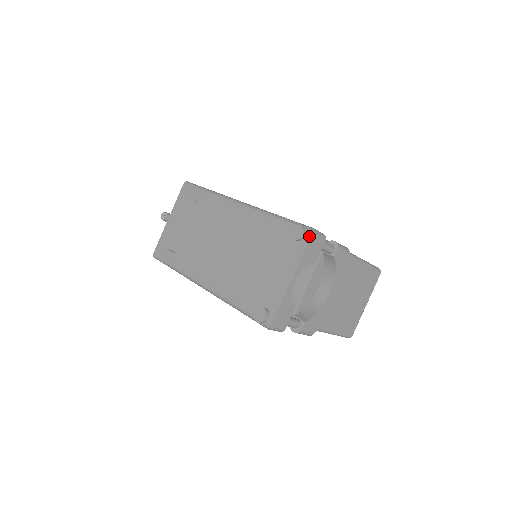
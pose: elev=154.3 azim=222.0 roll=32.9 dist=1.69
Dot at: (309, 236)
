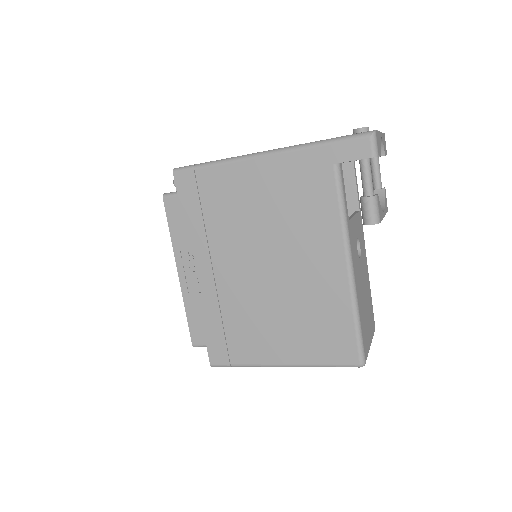
Dot at: occluded
